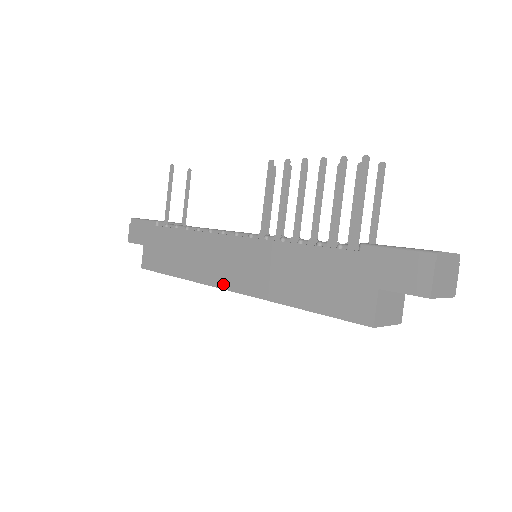
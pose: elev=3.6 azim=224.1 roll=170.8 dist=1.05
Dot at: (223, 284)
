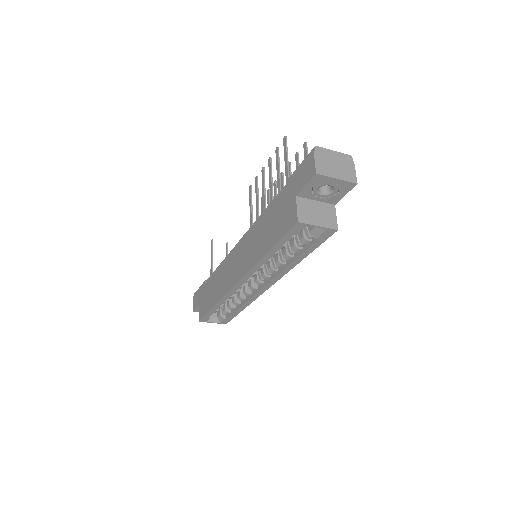
Dot at: (234, 282)
